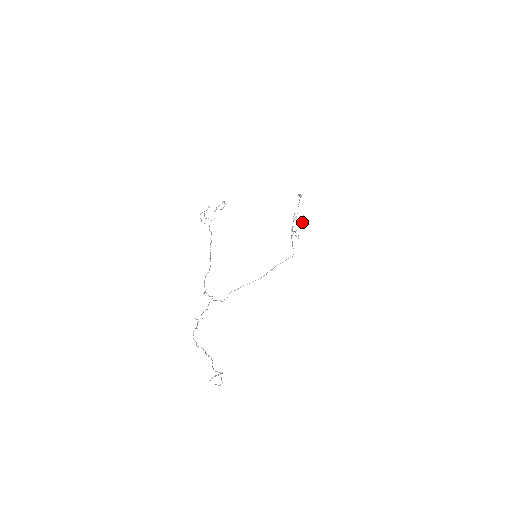
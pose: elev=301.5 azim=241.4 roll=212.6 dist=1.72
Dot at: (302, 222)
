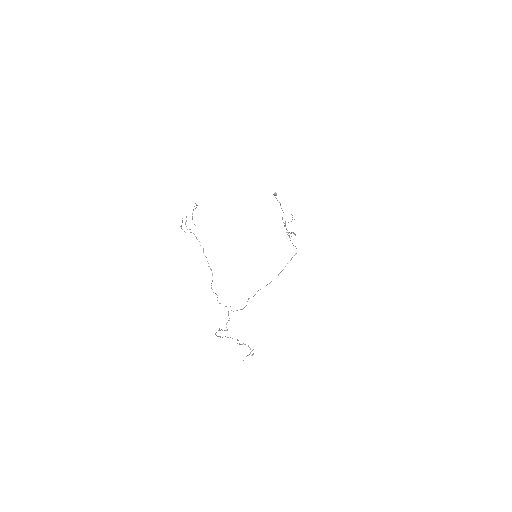
Dot at: occluded
